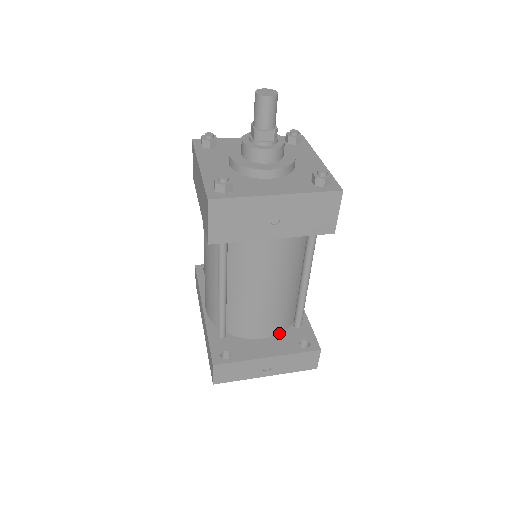
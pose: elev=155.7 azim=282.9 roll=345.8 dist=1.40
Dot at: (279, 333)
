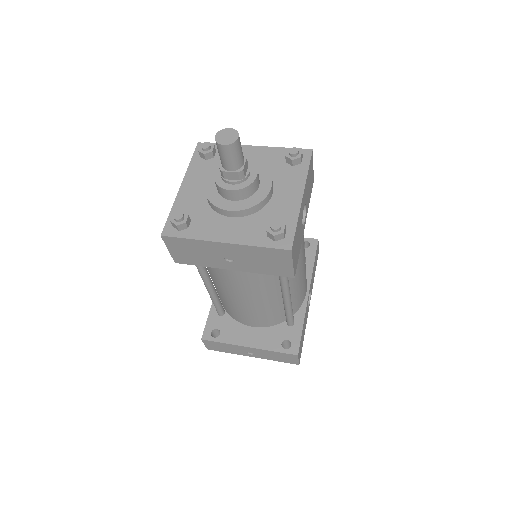
Dot at: (270, 326)
